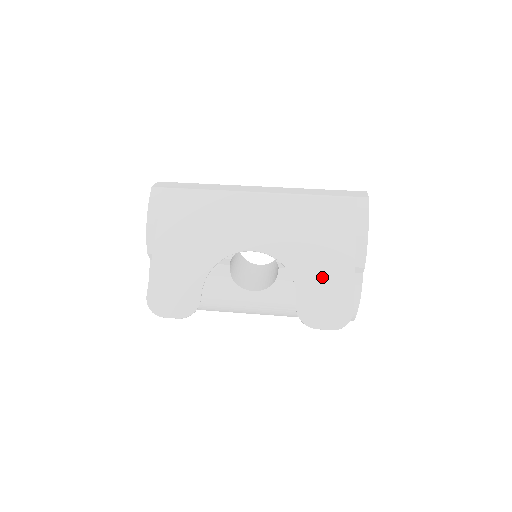
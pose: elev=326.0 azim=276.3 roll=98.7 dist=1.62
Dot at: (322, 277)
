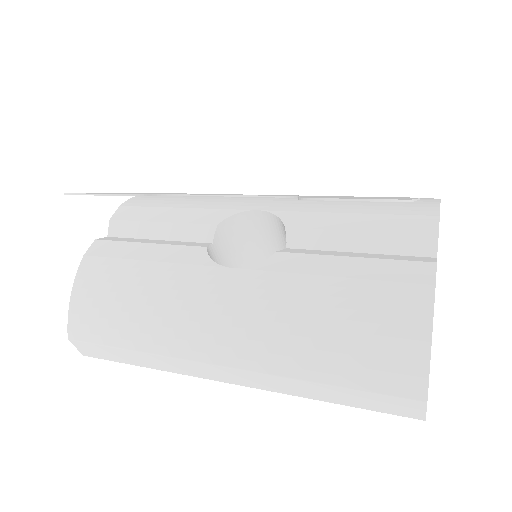
Dot at: occluded
